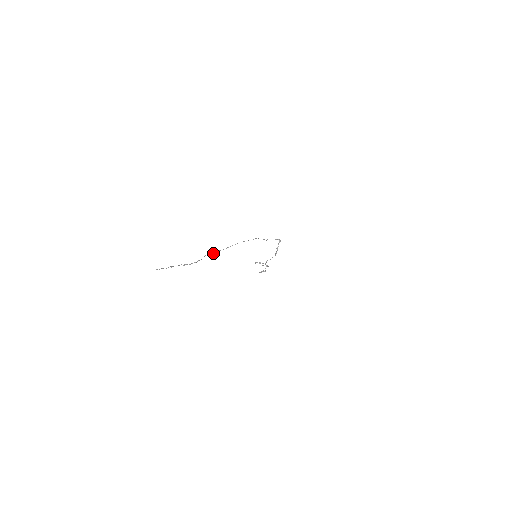
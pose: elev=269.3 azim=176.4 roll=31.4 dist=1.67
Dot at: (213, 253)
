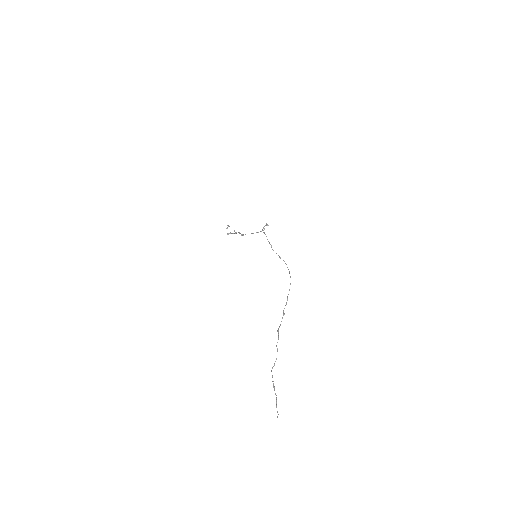
Dot at: (278, 331)
